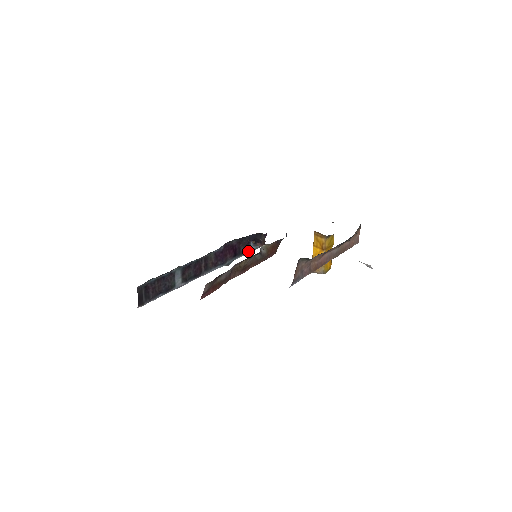
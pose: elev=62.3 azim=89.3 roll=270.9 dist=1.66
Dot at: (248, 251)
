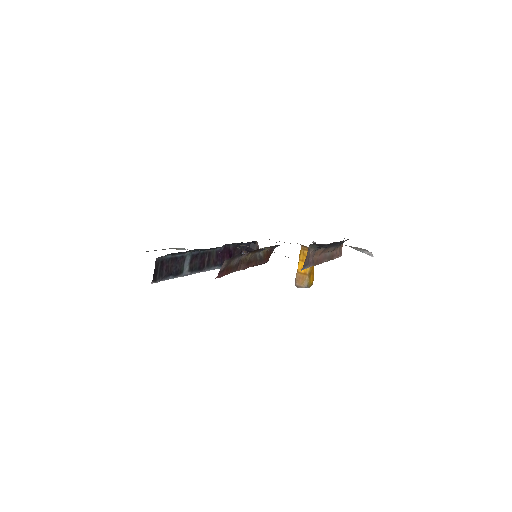
Dot at: occluded
